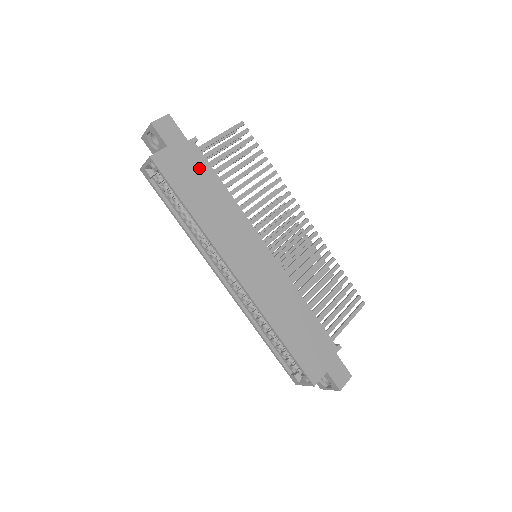
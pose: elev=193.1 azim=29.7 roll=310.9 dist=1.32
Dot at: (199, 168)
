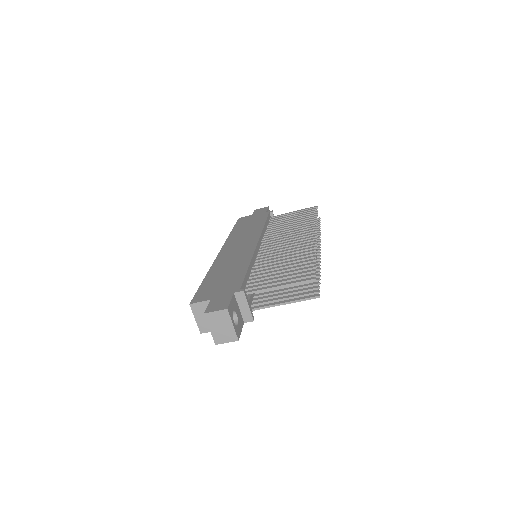
Dot at: (259, 219)
